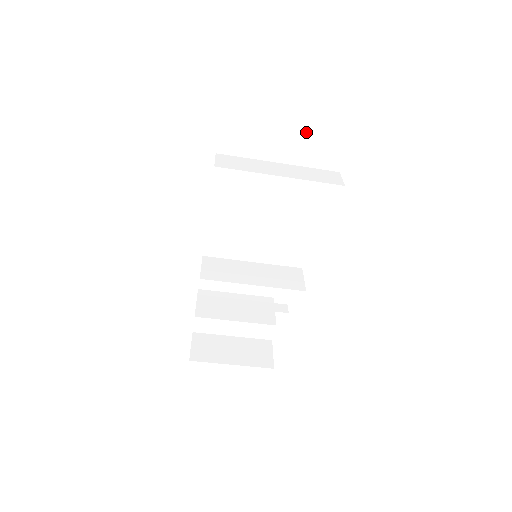
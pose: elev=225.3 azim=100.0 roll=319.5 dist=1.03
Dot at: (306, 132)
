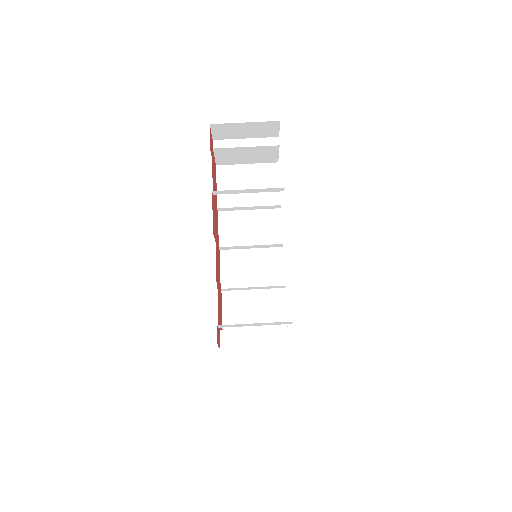
Dot at: (266, 177)
